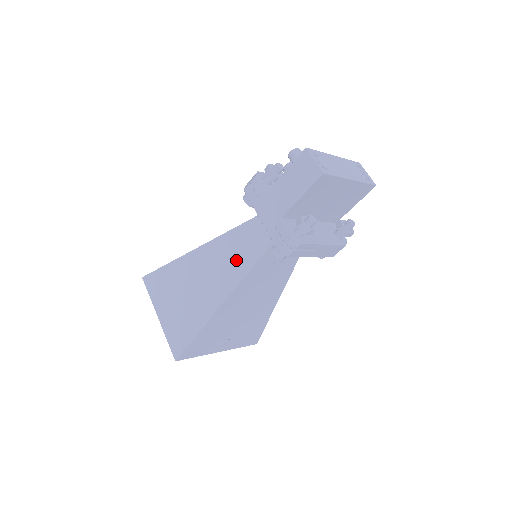
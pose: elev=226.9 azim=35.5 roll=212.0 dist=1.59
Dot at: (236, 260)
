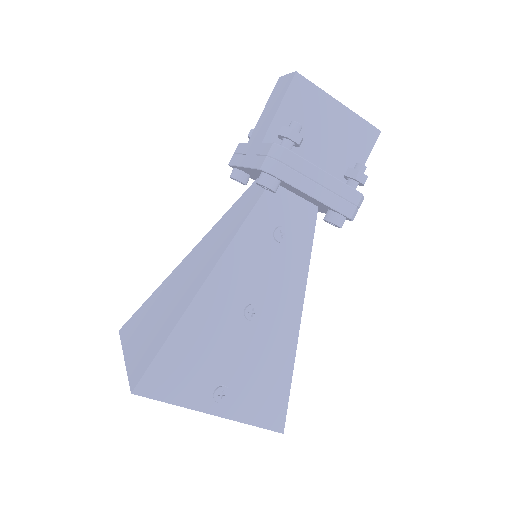
Dot at: (222, 236)
